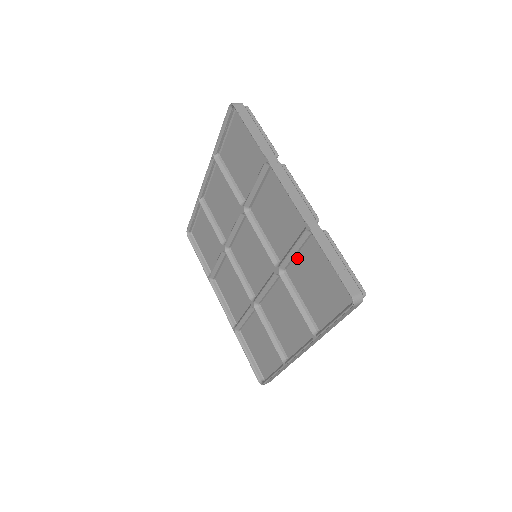
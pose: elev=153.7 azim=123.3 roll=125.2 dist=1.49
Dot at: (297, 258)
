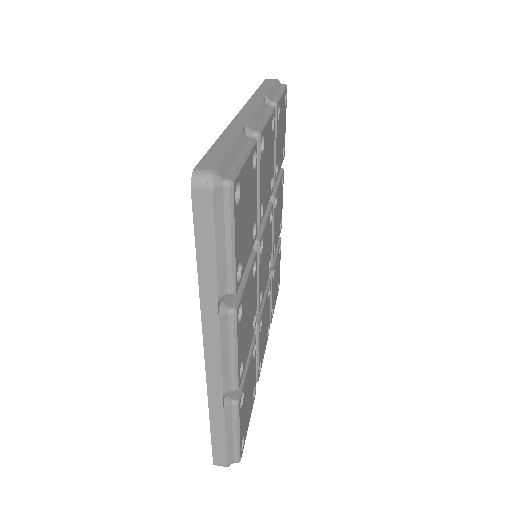
Dot at: occluded
